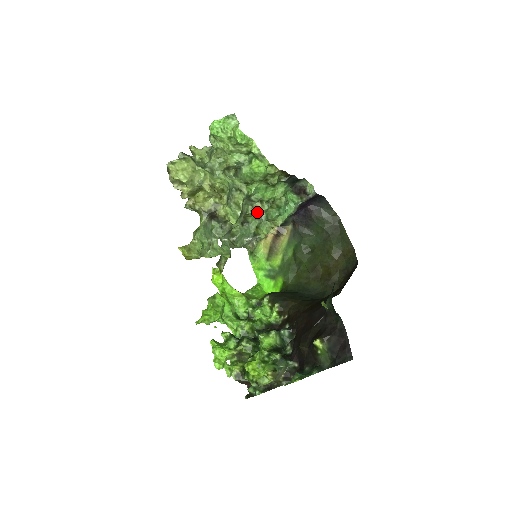
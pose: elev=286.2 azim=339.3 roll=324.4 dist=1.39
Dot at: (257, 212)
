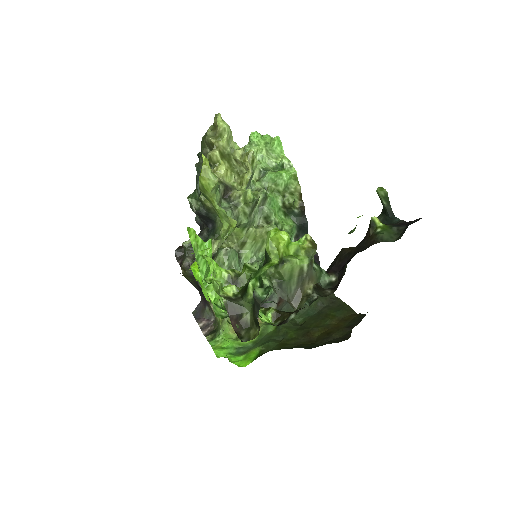
Dot at: (260, 235)
